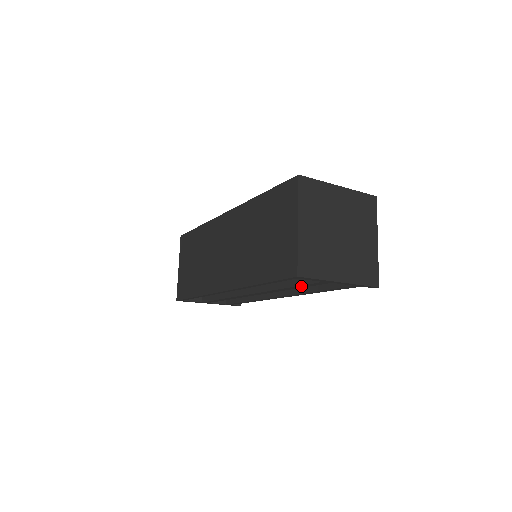
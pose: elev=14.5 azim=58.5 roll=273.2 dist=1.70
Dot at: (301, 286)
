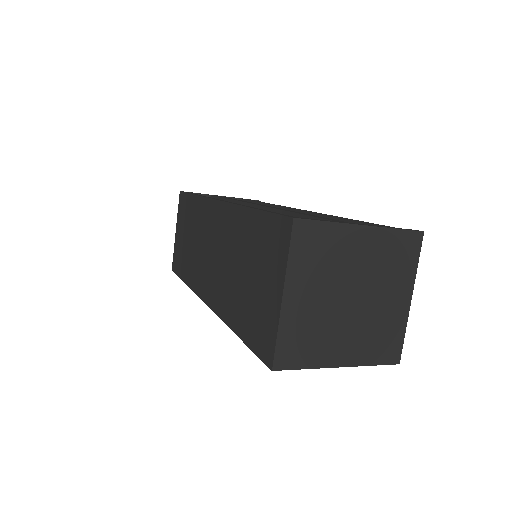
Dot at: occluded
